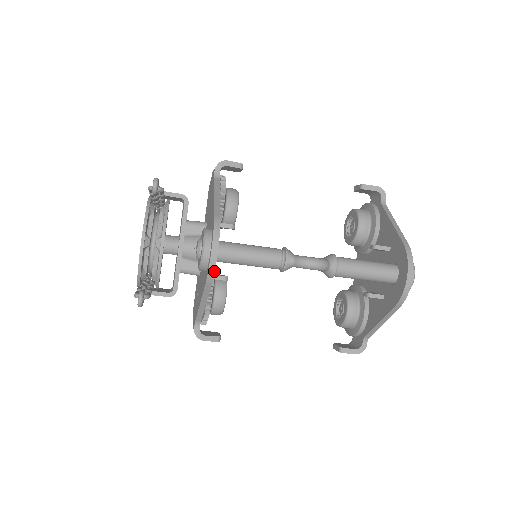
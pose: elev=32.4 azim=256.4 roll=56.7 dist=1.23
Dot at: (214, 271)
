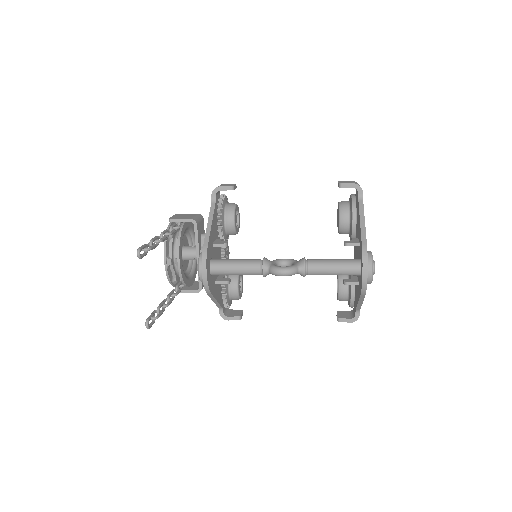
Dot at: (208, 287)
